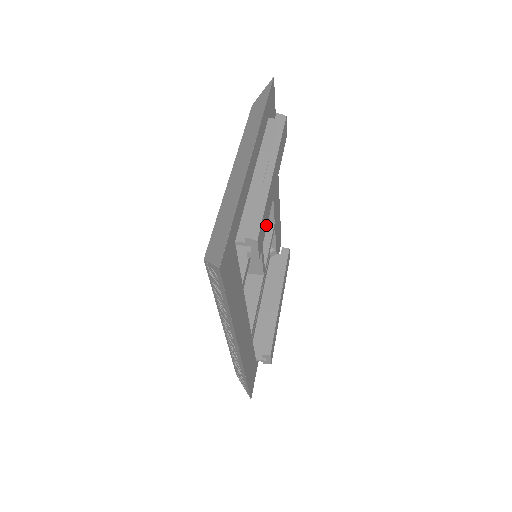
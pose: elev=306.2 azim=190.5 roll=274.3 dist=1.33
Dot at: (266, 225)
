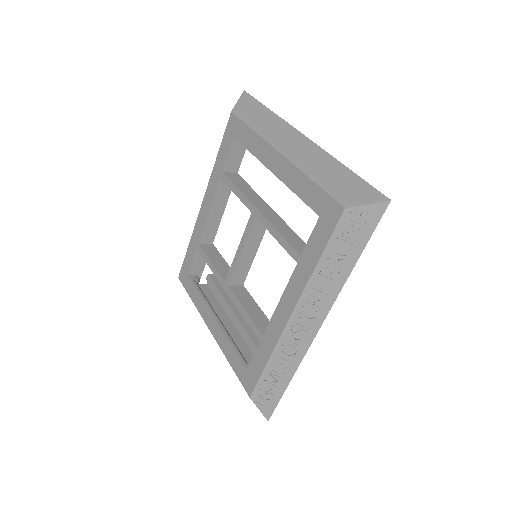
Dot at: occluded
